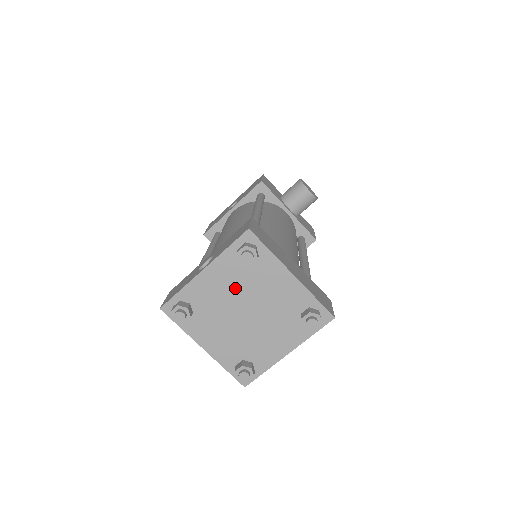
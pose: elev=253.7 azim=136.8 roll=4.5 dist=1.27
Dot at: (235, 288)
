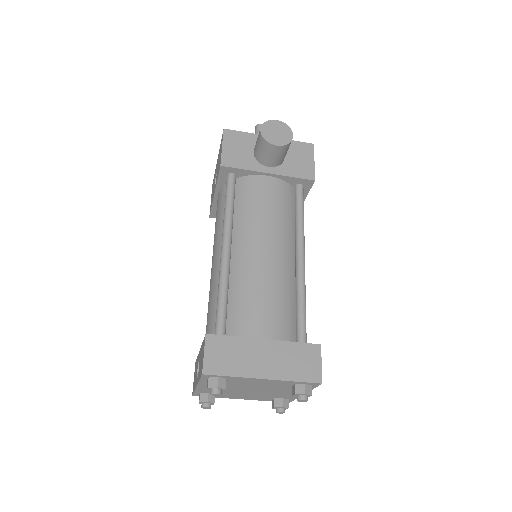
Dot at: (229, 387)
